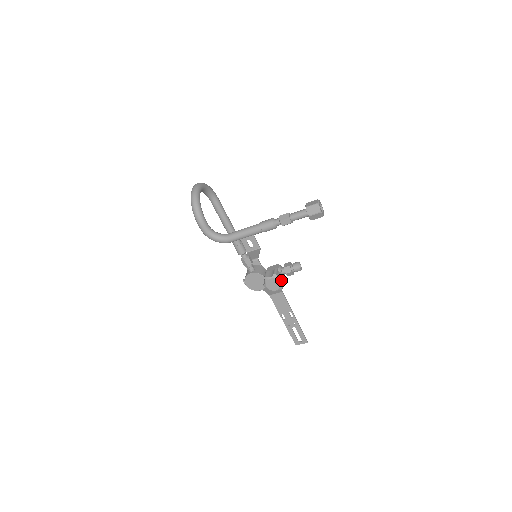
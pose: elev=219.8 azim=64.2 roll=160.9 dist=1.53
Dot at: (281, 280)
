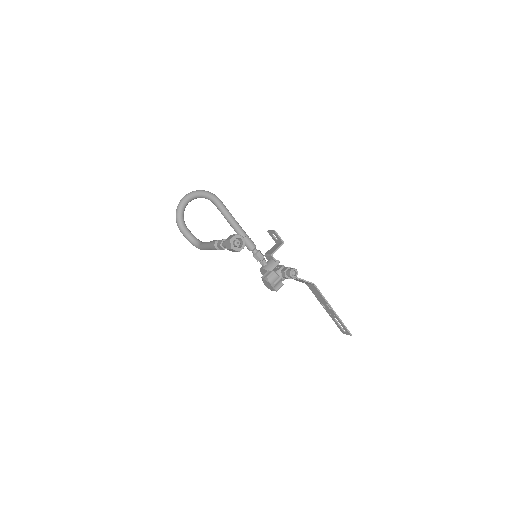
Dot at: (272, 284)
